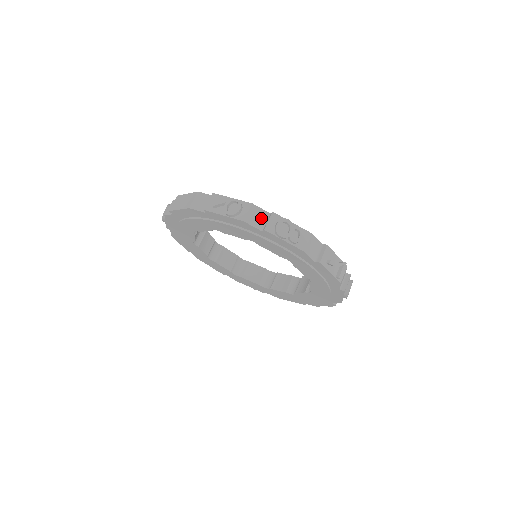
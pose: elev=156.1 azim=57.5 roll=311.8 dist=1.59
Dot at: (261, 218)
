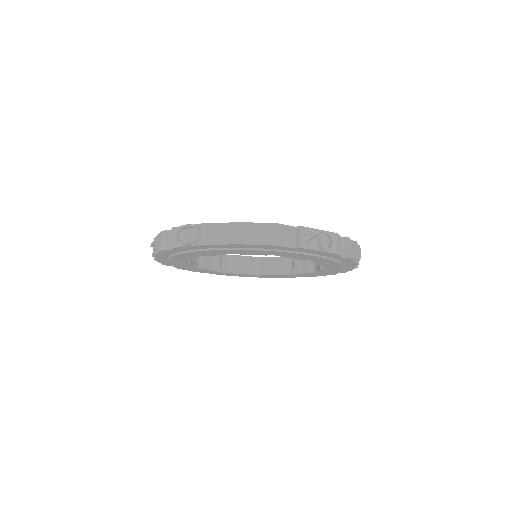
Dot at: (341, 245)
